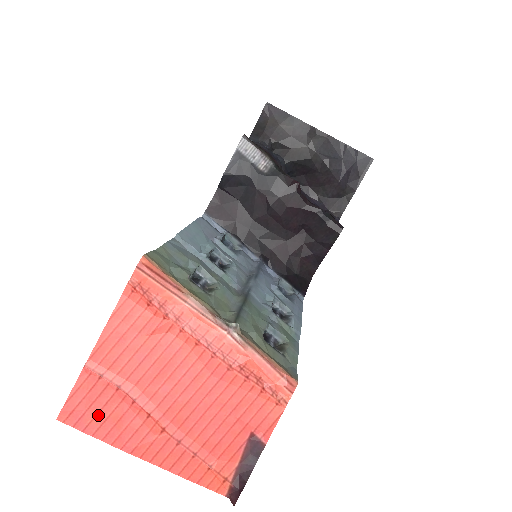
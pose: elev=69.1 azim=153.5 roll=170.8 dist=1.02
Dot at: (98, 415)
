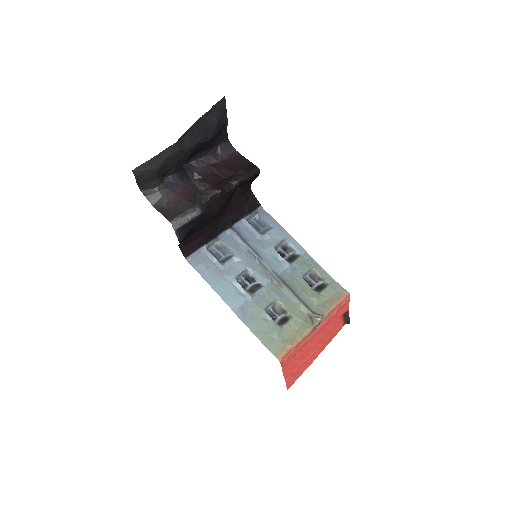
Dot at: (298, 375)
